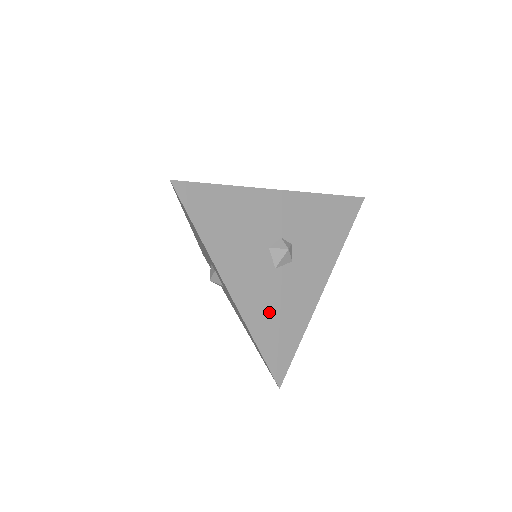
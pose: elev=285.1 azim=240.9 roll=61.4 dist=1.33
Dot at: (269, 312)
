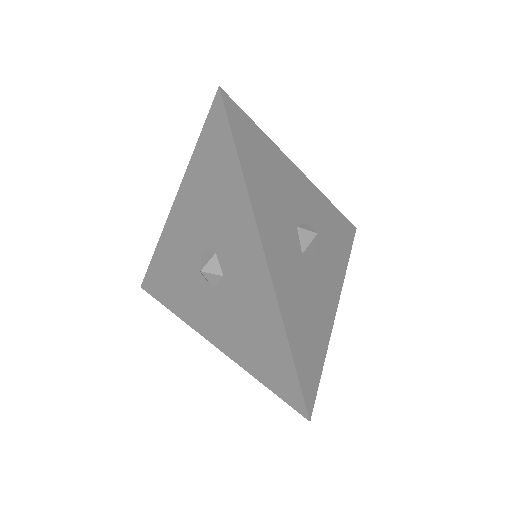
Dot at: (298, 304)
